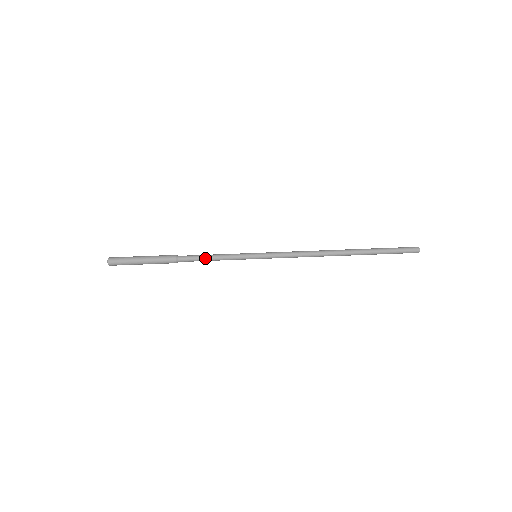
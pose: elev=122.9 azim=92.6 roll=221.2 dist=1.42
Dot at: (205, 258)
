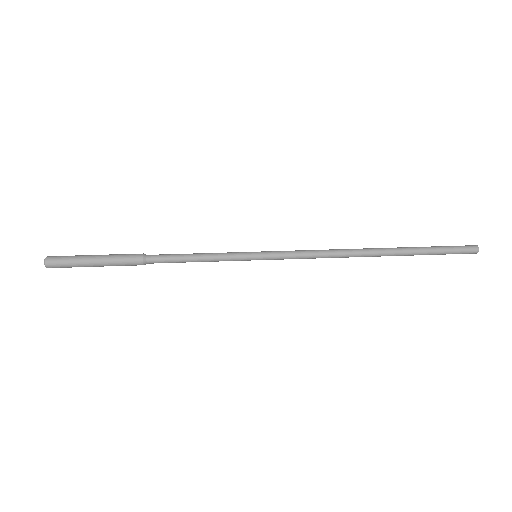
Dot at: (185, 254)
